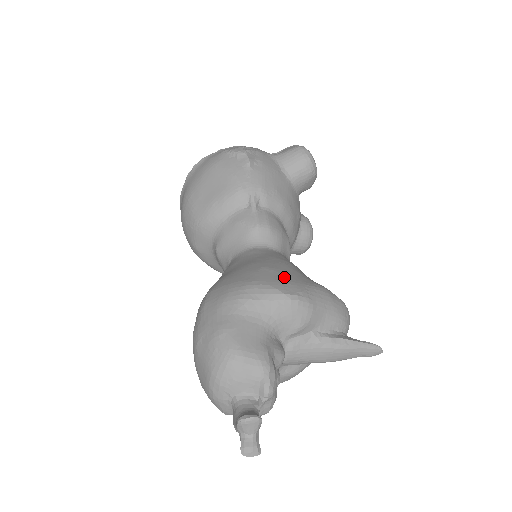
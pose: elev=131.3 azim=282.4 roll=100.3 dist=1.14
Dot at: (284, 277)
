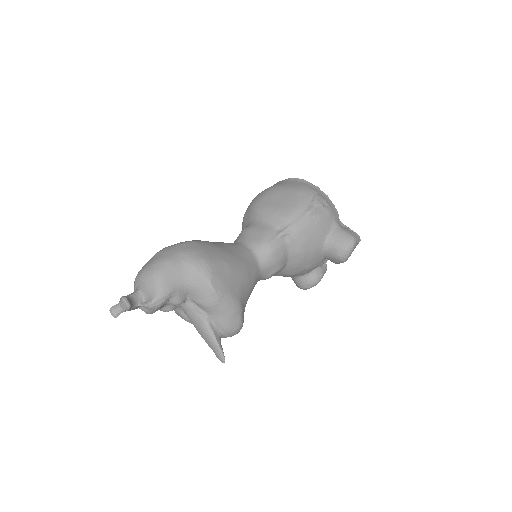
Dot at: (226, 278)
